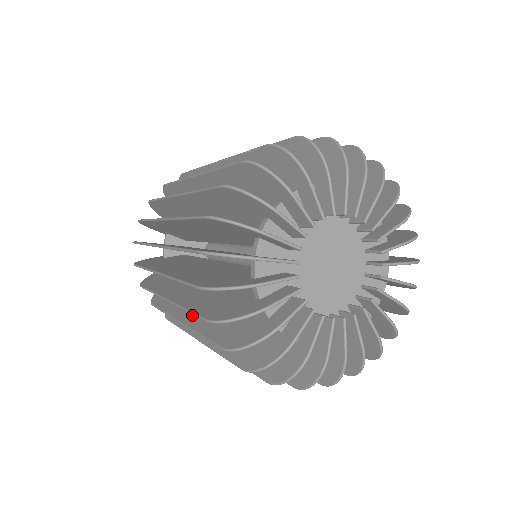
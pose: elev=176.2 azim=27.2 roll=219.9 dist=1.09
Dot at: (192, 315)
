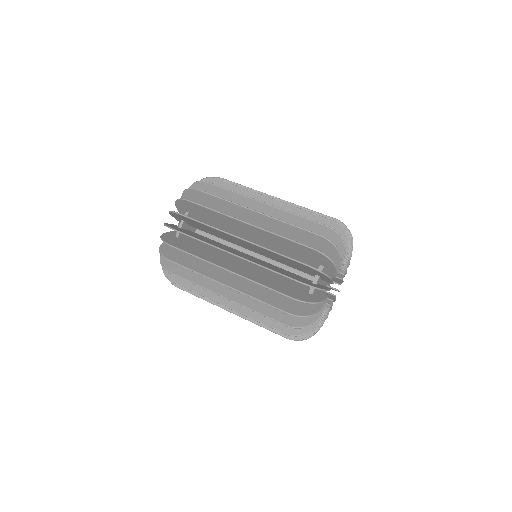
Dot at: occluded
